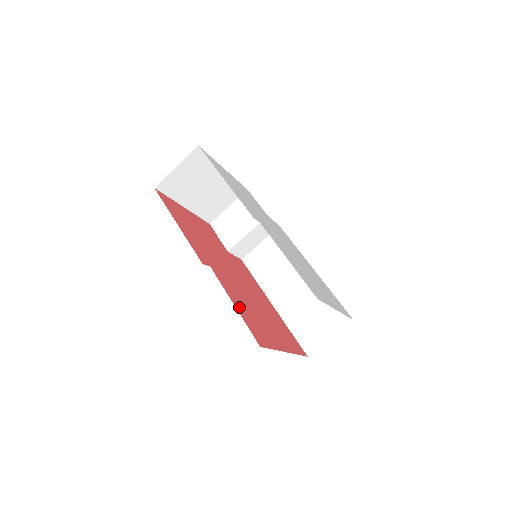
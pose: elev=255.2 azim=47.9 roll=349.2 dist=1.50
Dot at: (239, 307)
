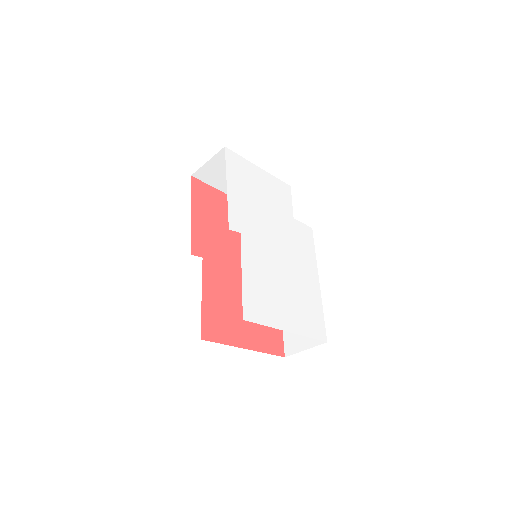
Dot at: (208, 299)
